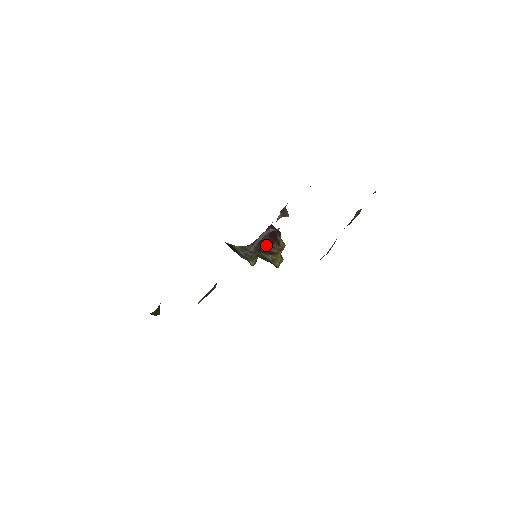
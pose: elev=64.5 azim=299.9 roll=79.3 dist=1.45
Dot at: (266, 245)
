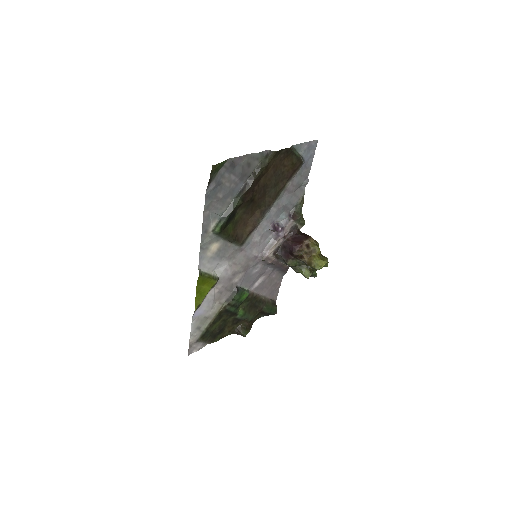
Dot at: (290, 250)
